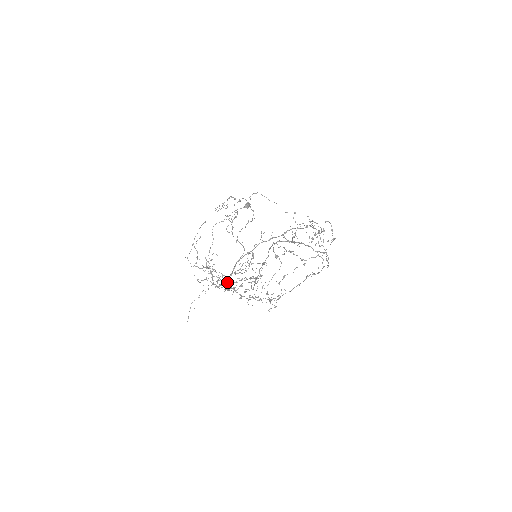
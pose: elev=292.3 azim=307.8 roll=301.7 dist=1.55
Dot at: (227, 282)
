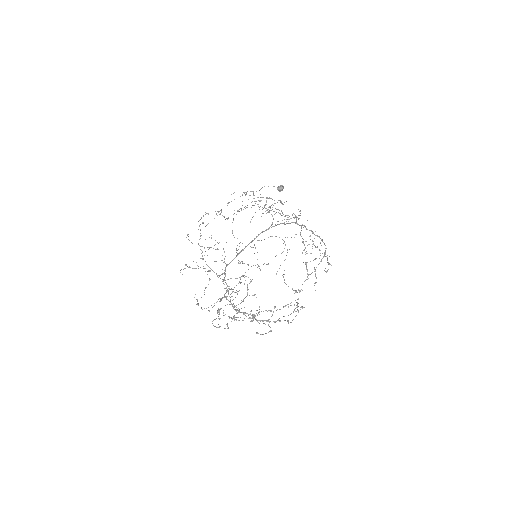
Dot at: (241, 251)
